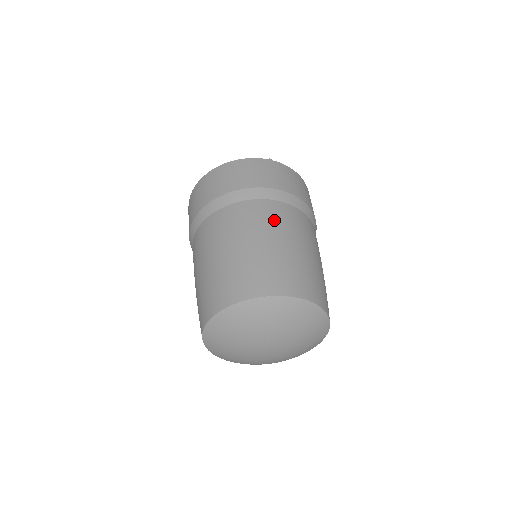
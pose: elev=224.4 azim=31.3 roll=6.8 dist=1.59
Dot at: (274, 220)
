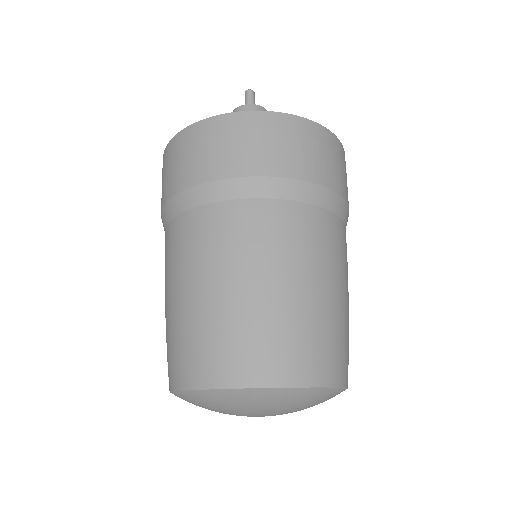
Dot at: (218, 245)
